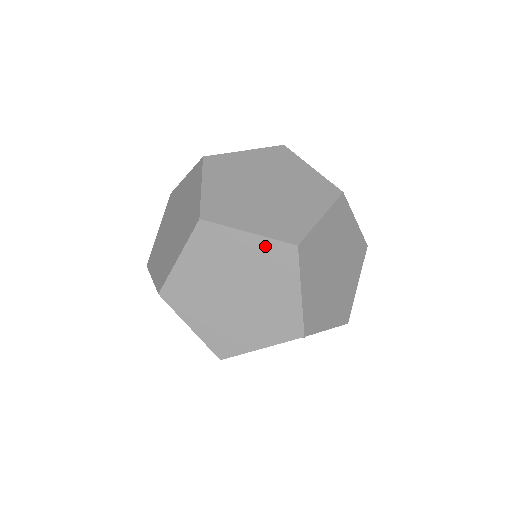
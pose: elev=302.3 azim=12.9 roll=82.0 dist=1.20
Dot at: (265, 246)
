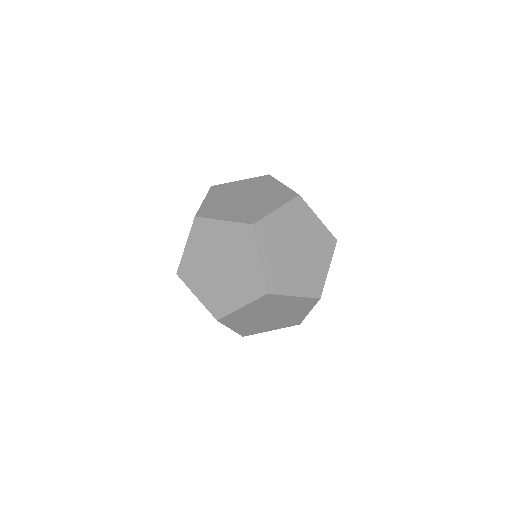
Dot at: (255, 304)
